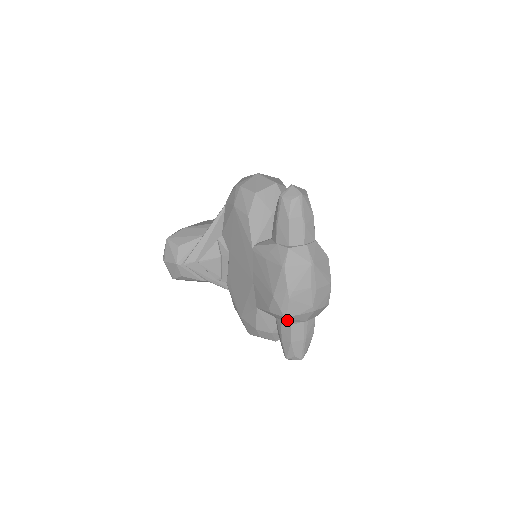
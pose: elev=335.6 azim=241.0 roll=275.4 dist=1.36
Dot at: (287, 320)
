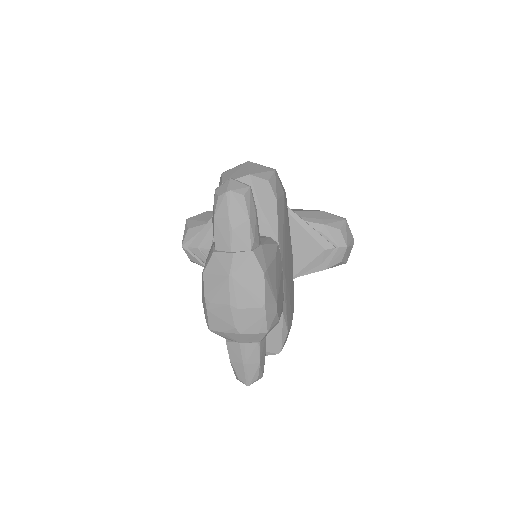
Dot at: (218, 334)
